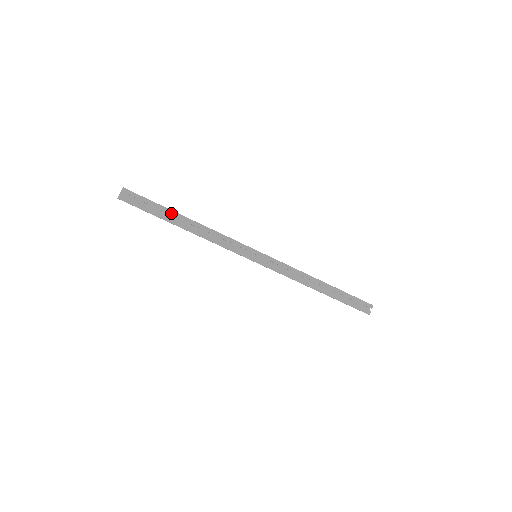
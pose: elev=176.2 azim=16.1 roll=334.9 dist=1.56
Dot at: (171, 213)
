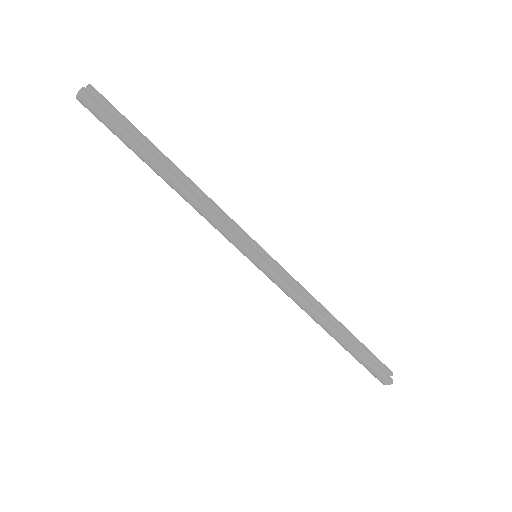
Dot at: (153, 147)
